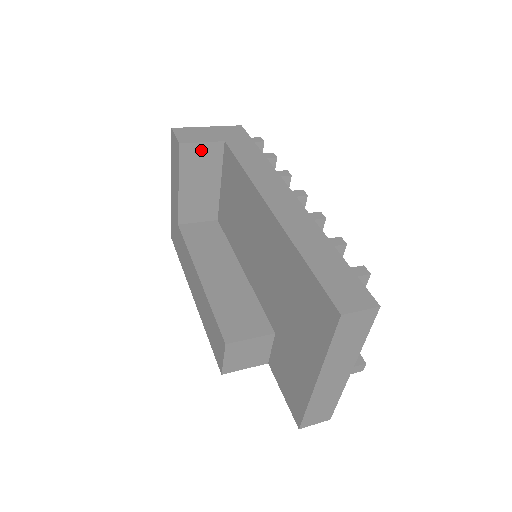
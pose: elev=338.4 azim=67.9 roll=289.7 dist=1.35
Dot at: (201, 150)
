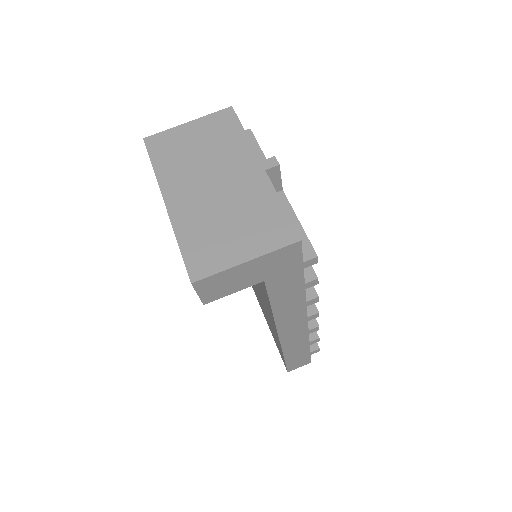
Dot at: occluded
